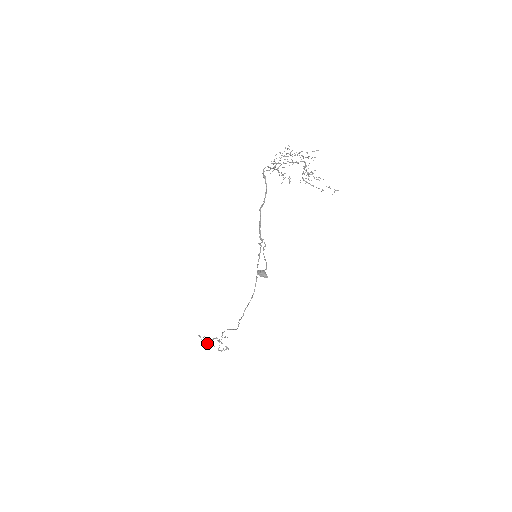
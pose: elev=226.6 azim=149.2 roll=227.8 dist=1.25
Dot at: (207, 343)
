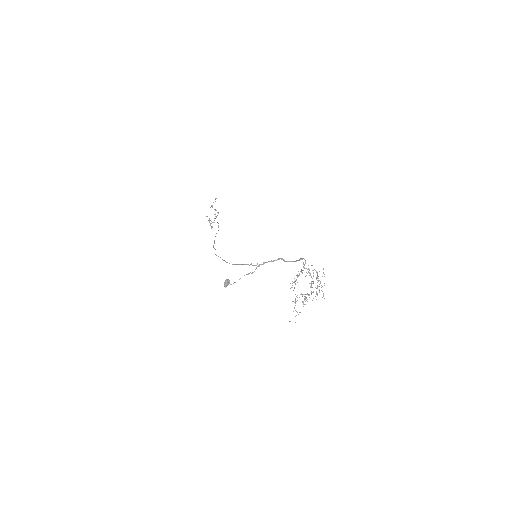
Dot at: occluded
